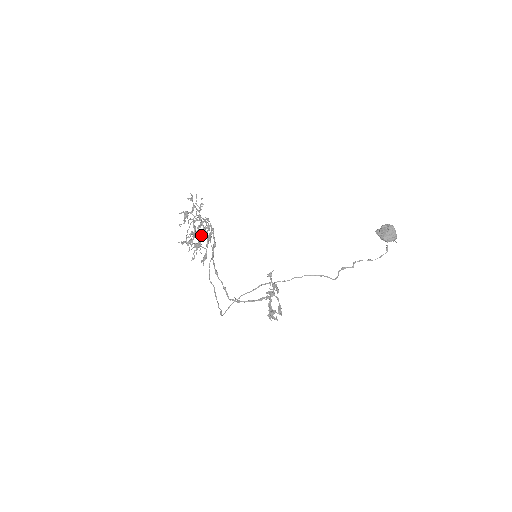
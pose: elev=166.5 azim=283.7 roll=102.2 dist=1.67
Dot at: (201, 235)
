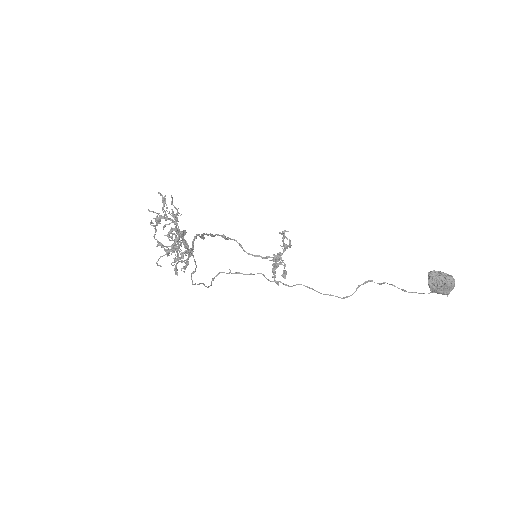
Dot at: (176, 263)
